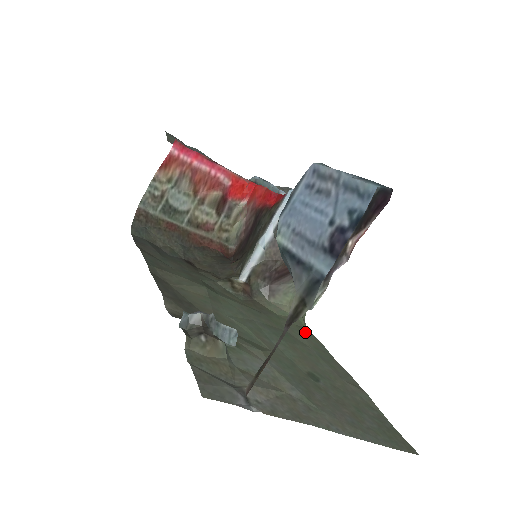
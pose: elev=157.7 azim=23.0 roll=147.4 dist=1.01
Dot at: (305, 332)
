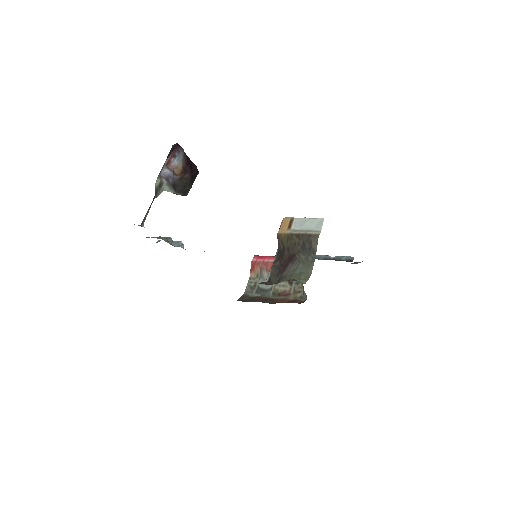
Dot at: occluded
